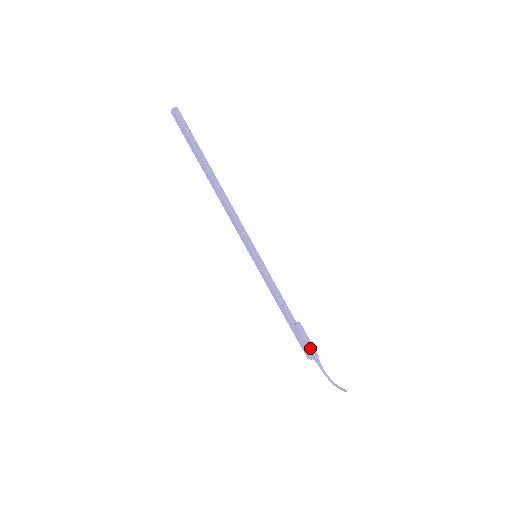
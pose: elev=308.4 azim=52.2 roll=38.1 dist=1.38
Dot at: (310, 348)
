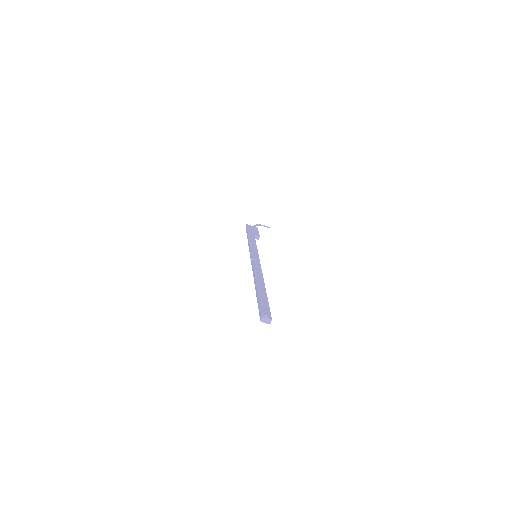
Dot at: occluded
